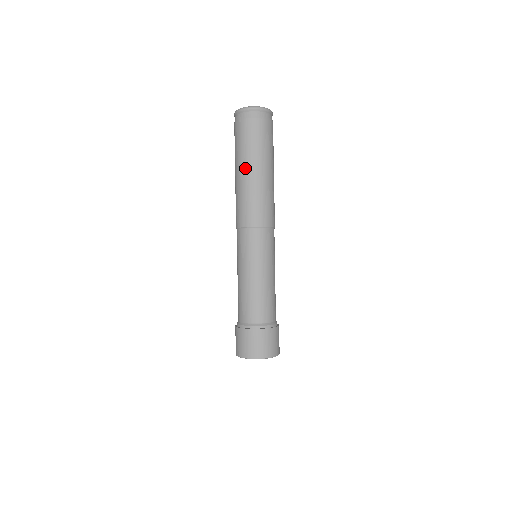
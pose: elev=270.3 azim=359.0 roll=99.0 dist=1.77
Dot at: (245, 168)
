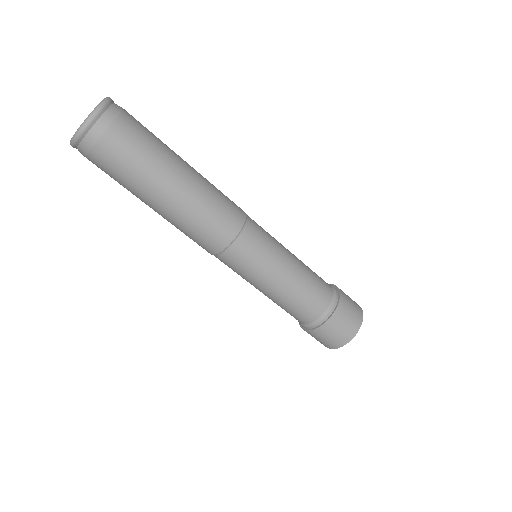
Dot at: (165, 188)
